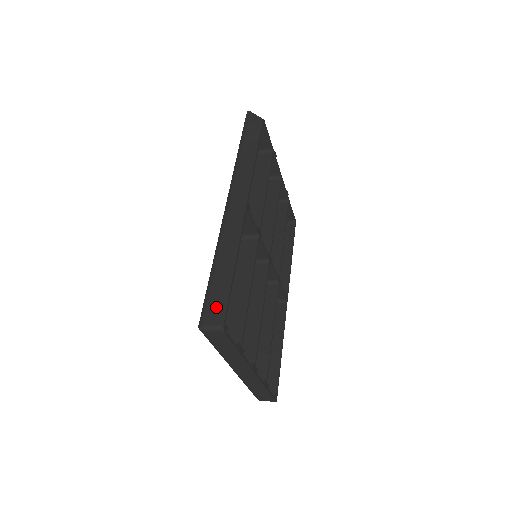
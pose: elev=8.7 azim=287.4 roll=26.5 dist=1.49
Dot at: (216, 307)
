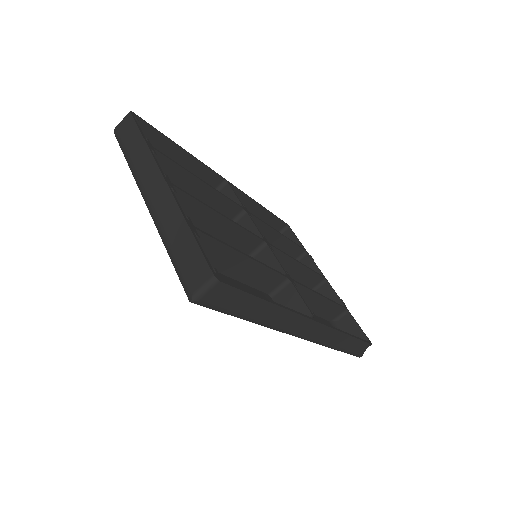
Dot at: occluded
